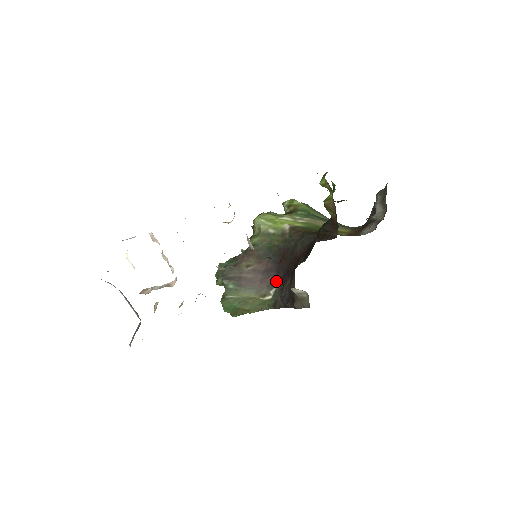
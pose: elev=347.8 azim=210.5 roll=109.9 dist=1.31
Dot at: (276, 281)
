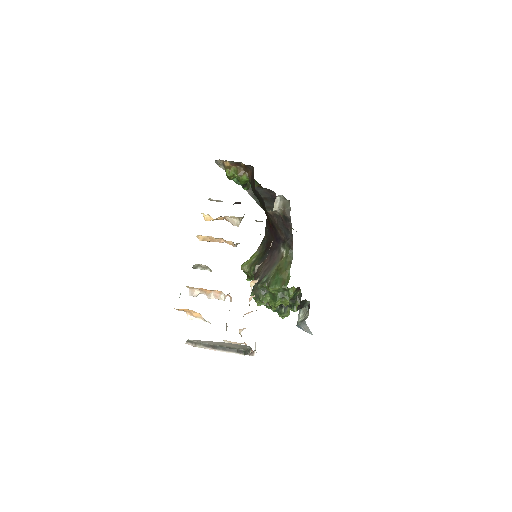
Dot at: (278, 248)
